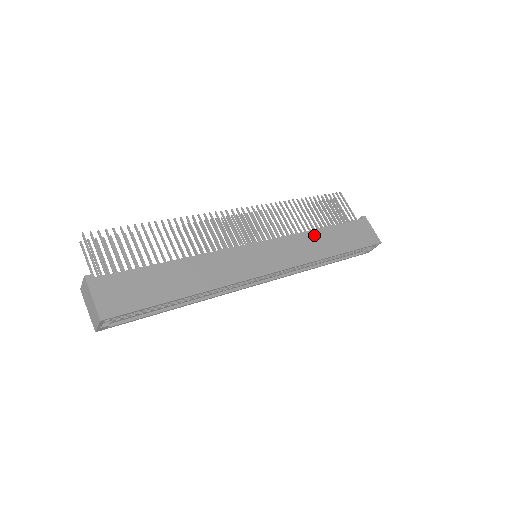
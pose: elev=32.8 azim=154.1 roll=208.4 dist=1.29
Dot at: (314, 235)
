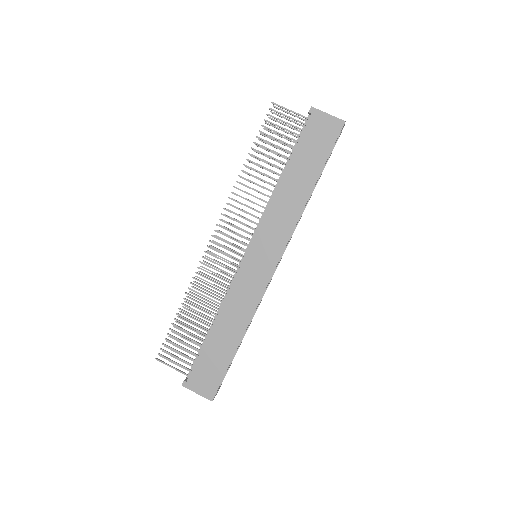
Dot at: (281, 192)
